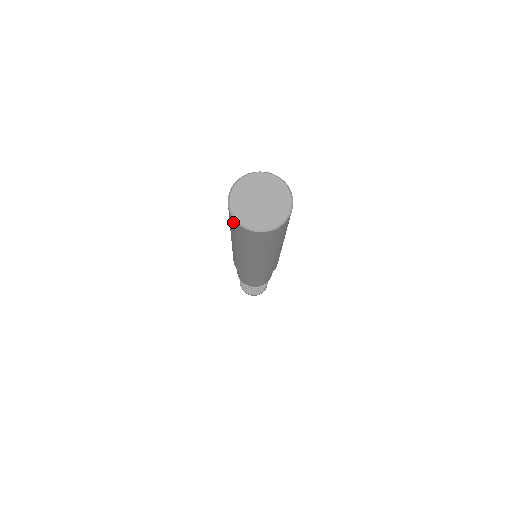
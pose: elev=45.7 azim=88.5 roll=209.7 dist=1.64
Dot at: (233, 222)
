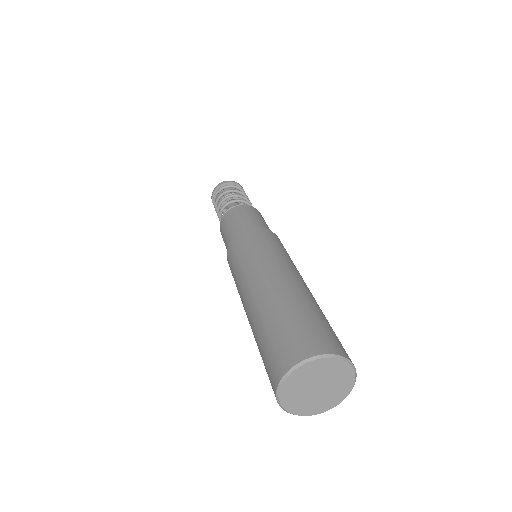
Dot at: (272, 380)
